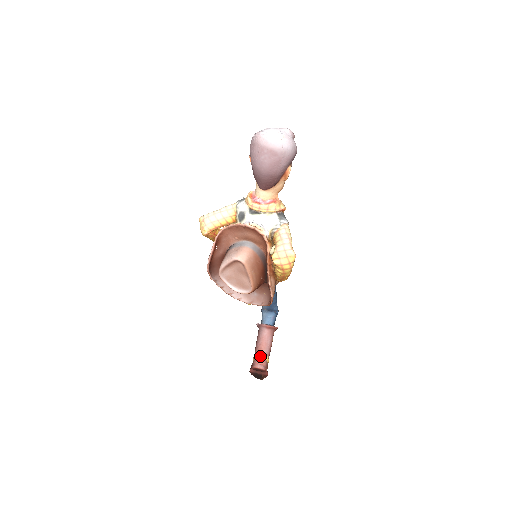
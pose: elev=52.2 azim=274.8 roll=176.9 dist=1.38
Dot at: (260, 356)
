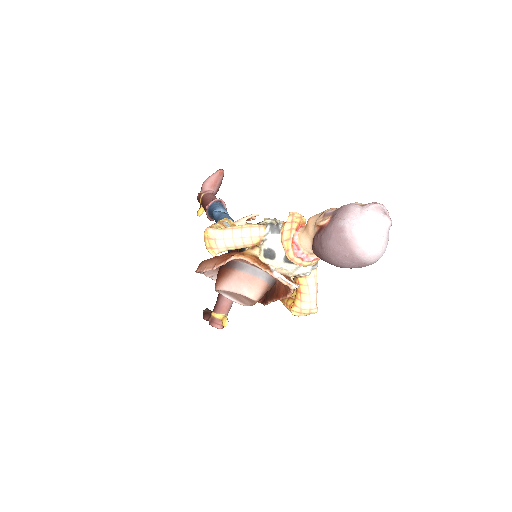
Dot at: (225, 326)
